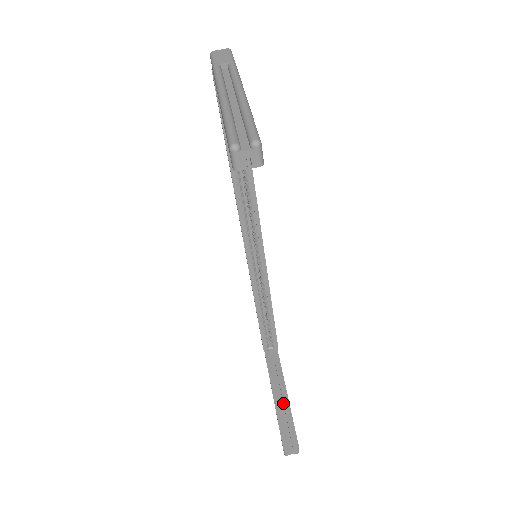
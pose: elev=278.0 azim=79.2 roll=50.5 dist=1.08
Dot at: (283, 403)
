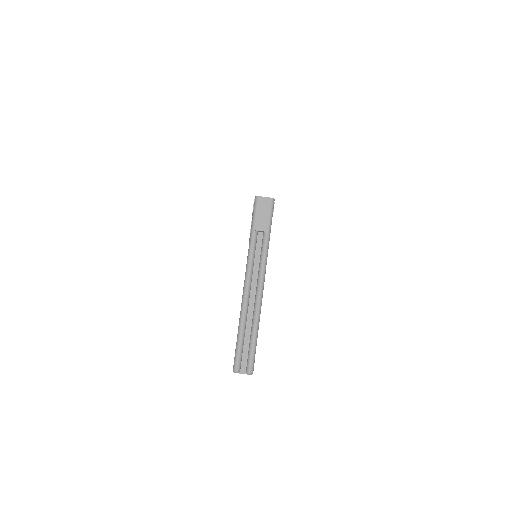
Dot at: occluded
